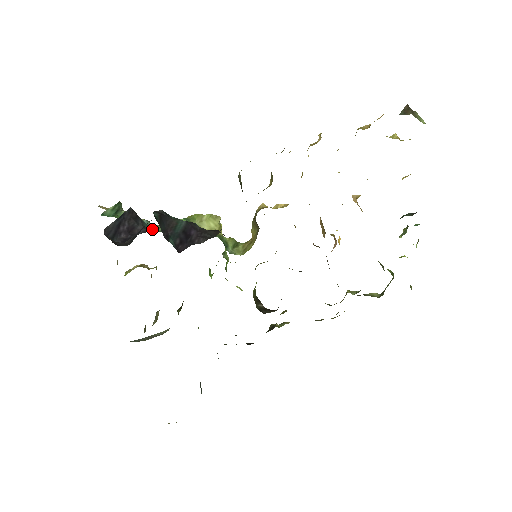
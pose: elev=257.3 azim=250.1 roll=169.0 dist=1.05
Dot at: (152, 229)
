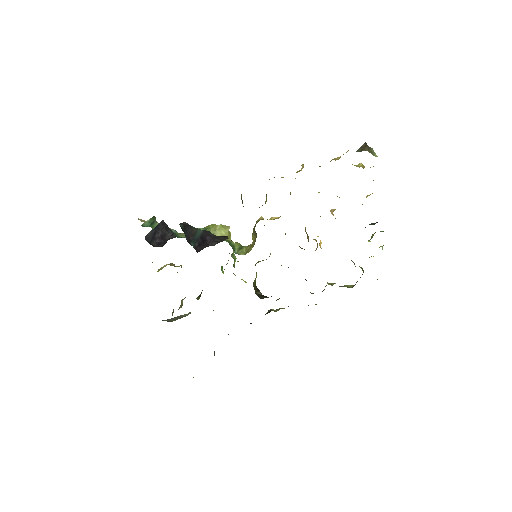
Dot at: (178, 236)
